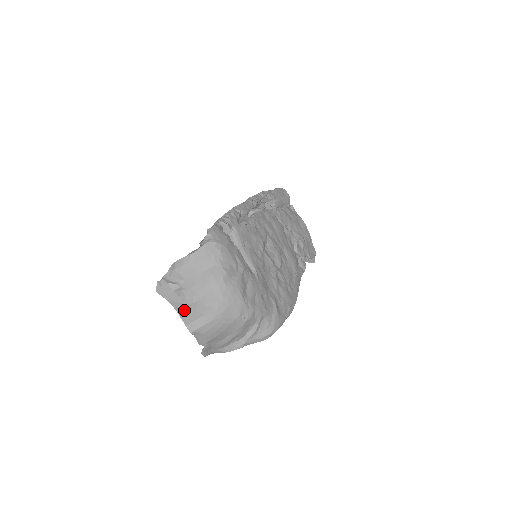
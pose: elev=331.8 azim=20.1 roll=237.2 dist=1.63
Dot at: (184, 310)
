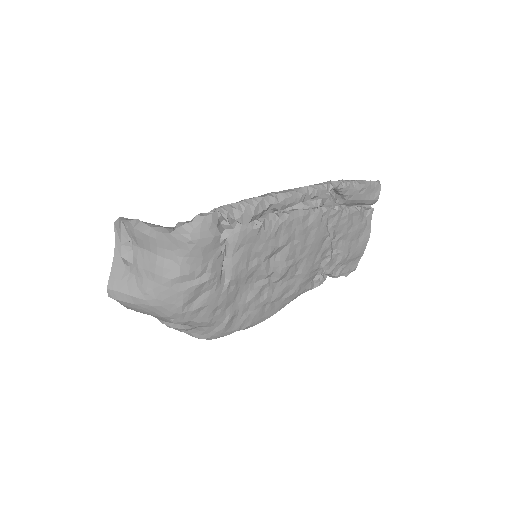
Dot at: (118, 271)
